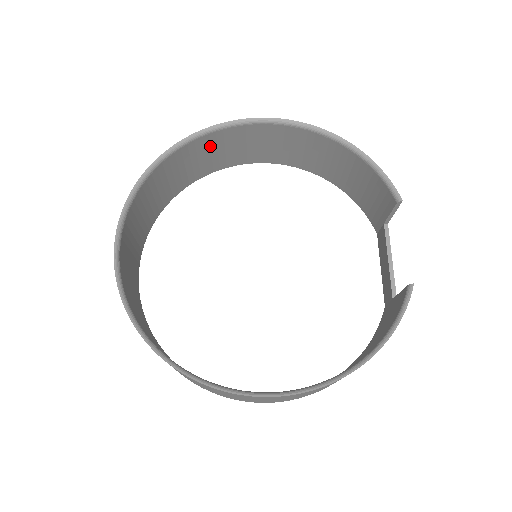
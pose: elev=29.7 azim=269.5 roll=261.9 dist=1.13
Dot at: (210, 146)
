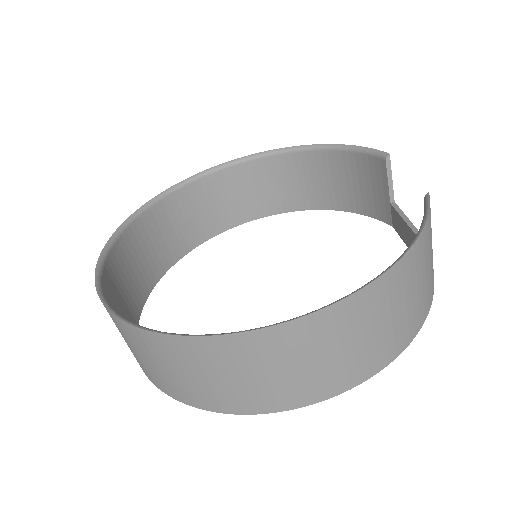
Dot at: (199, 199)
